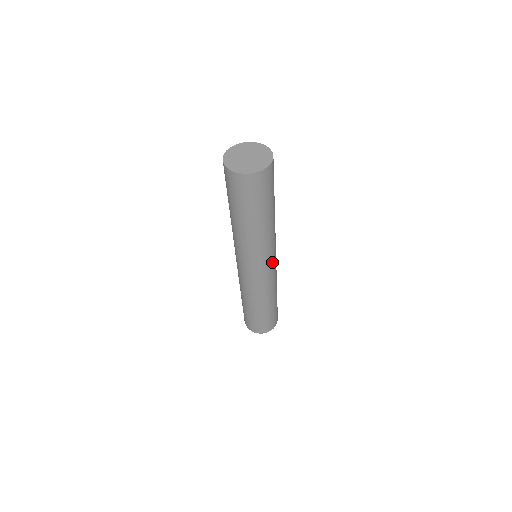
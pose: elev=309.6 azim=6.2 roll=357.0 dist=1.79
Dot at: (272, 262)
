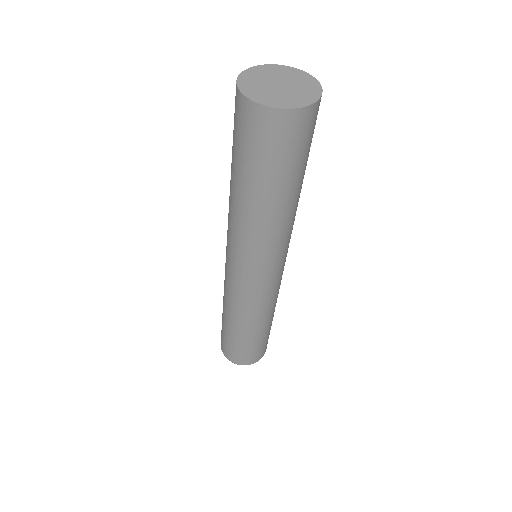
Dot at: occluded
